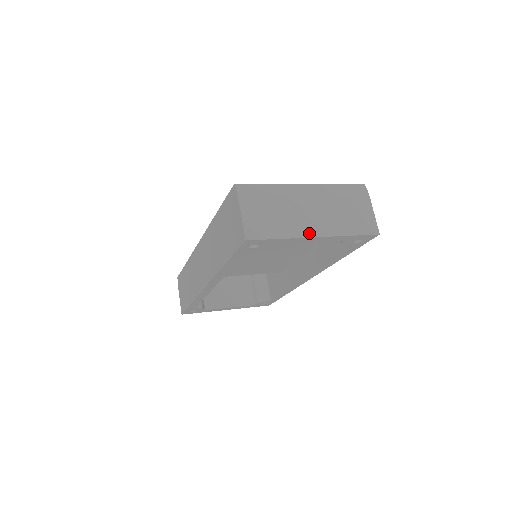
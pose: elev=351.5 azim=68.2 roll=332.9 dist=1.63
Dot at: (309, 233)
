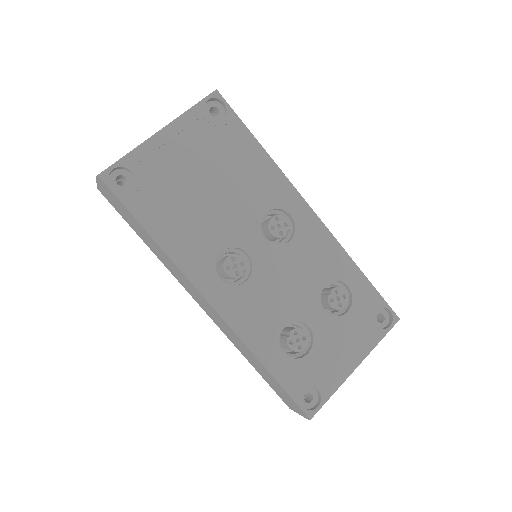
Dot at: occluded
